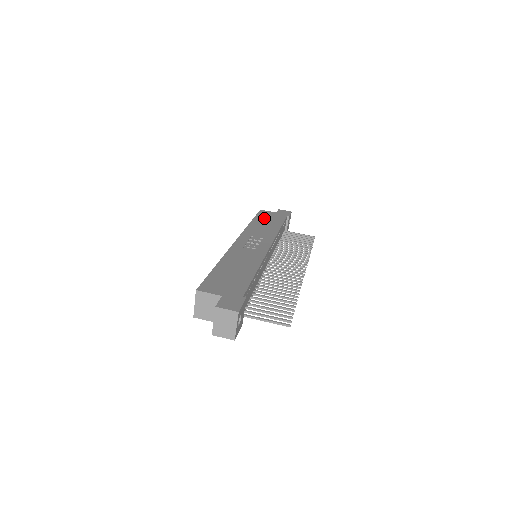
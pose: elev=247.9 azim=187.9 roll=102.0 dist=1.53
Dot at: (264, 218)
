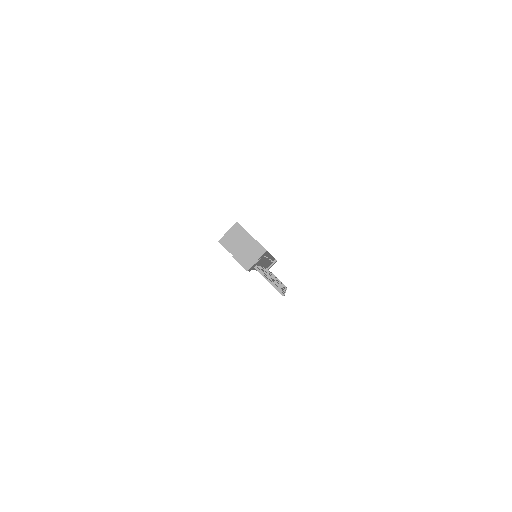
Dot at: occluded
